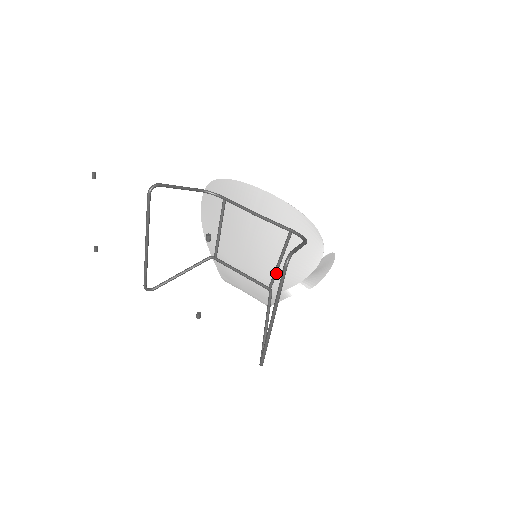
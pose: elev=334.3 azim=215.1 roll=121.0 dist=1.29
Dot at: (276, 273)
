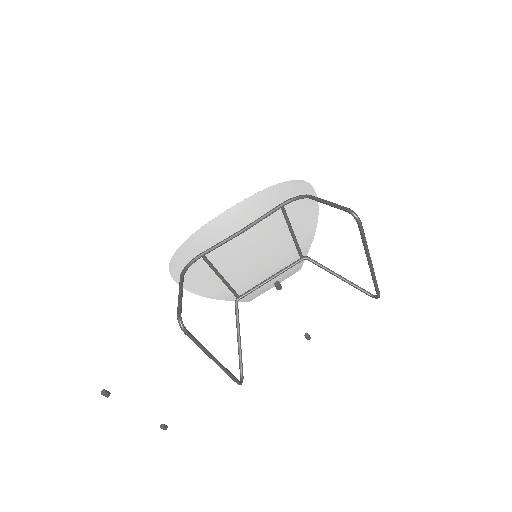
Dot at: (297, 243)
